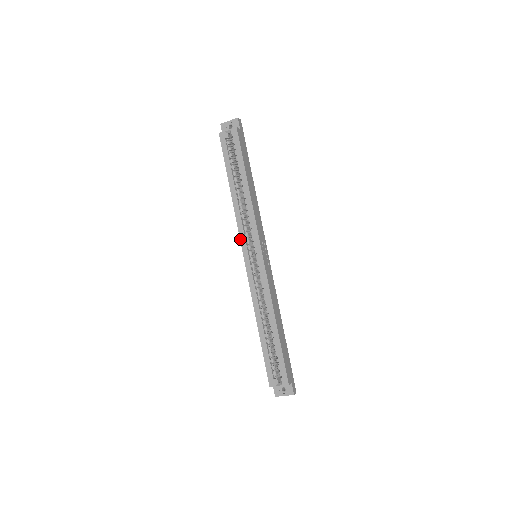
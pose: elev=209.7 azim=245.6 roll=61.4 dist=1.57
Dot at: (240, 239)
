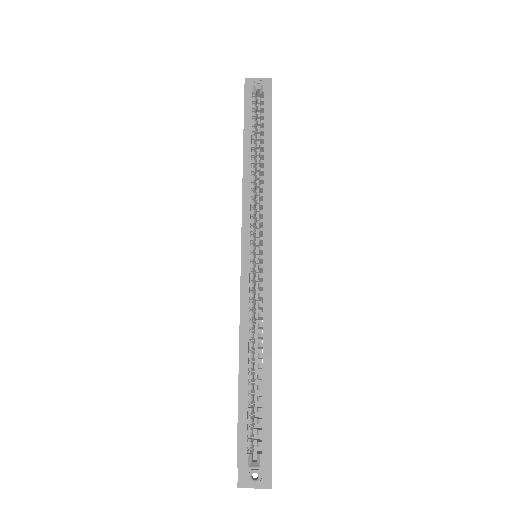
Dot at: (242, 224)
